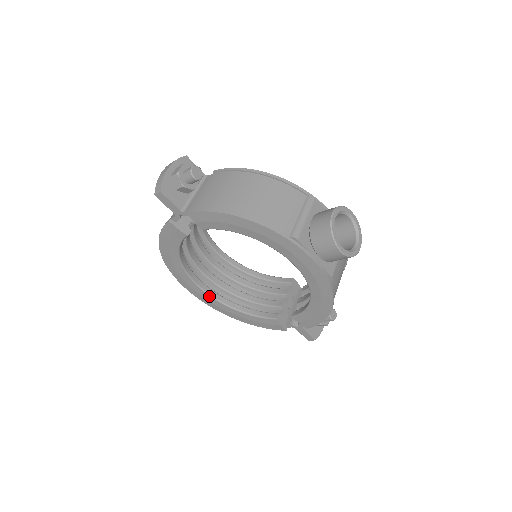
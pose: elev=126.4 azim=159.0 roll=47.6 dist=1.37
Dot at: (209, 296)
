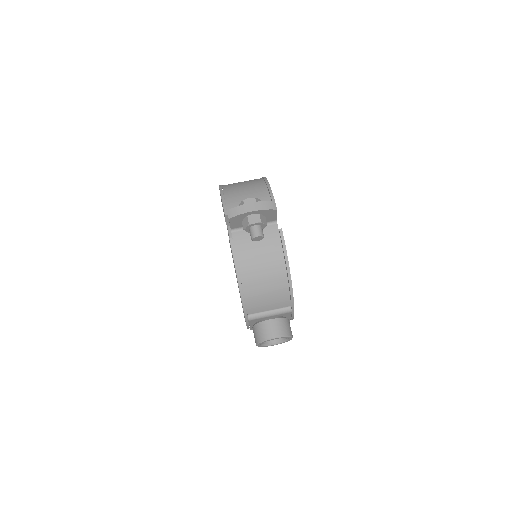
Dot at: occluded
